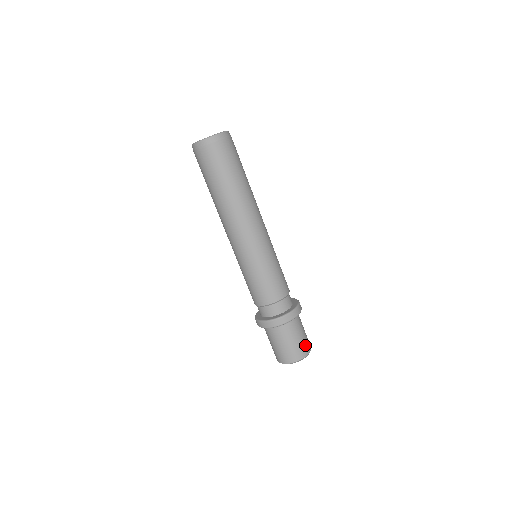
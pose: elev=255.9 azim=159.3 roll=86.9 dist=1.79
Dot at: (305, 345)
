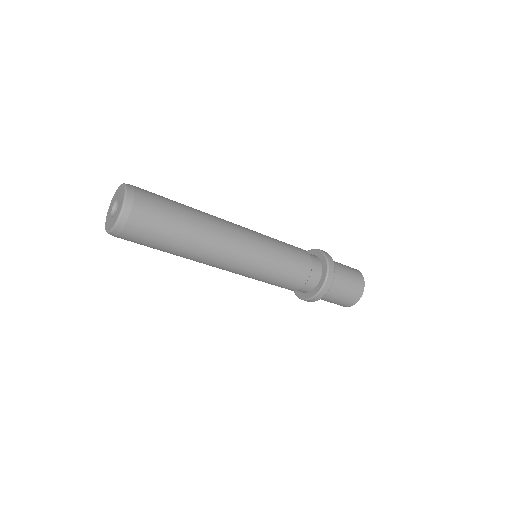
Dot at: (355, 274)
